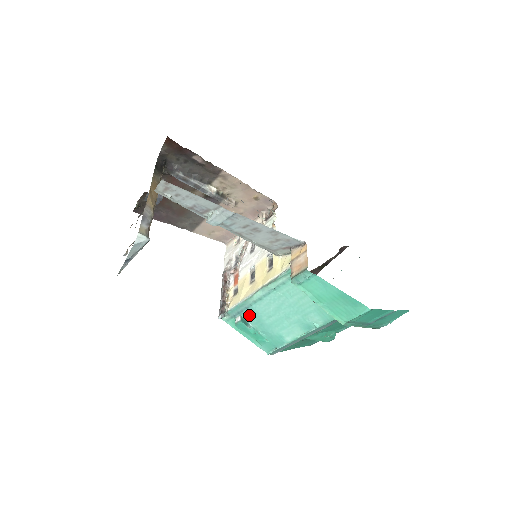
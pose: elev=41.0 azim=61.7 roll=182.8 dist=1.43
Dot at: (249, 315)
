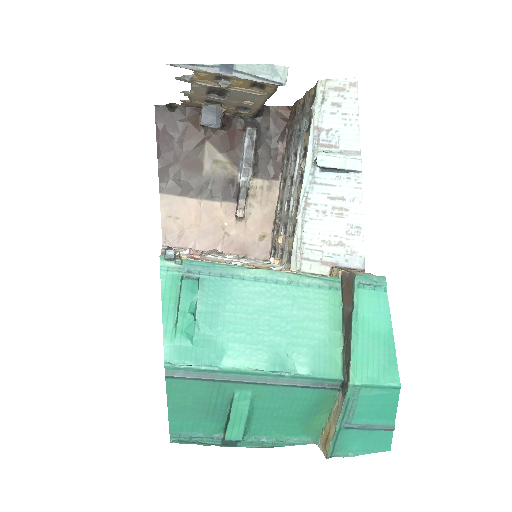
Dot at: (212, 287)
